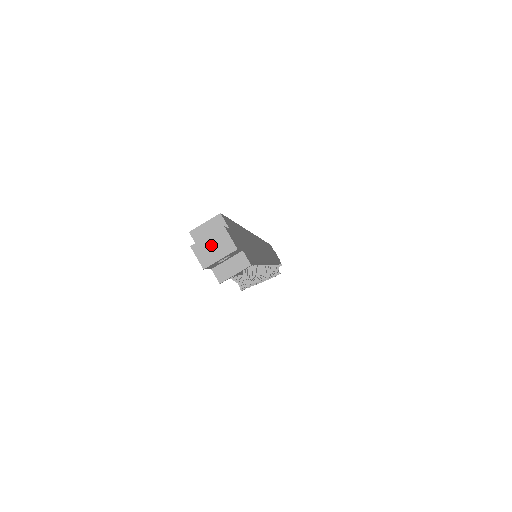
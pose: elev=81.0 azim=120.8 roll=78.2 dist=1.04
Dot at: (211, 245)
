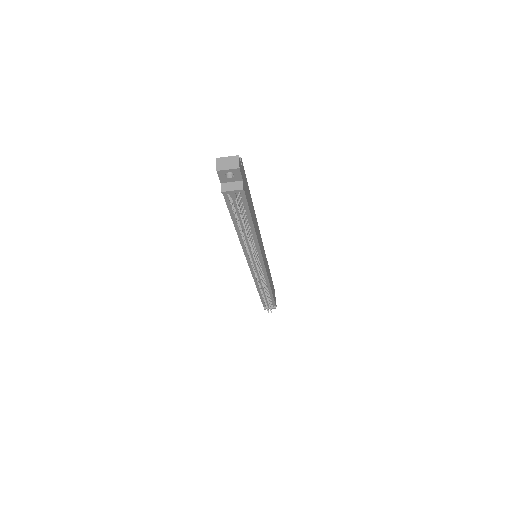
Dot at: (227, 161)
